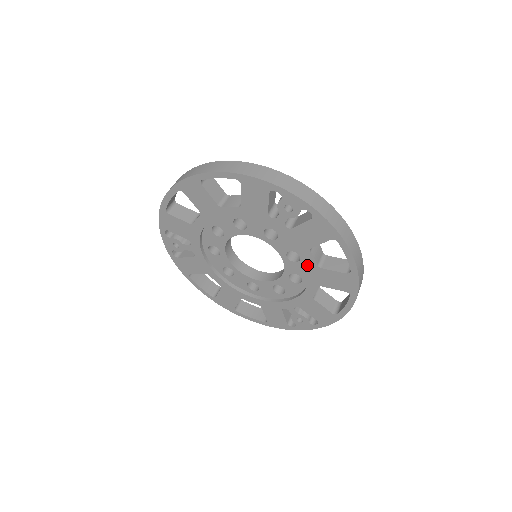
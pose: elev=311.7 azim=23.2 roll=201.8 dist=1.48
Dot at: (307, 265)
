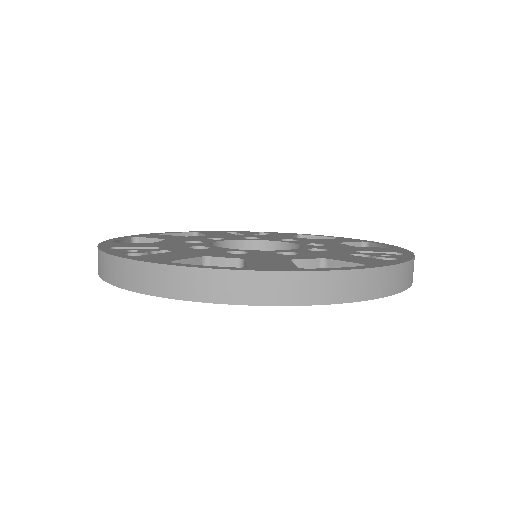
Dot at: occluded
